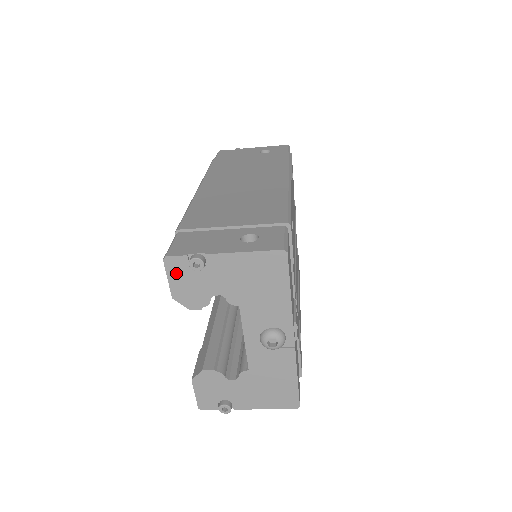
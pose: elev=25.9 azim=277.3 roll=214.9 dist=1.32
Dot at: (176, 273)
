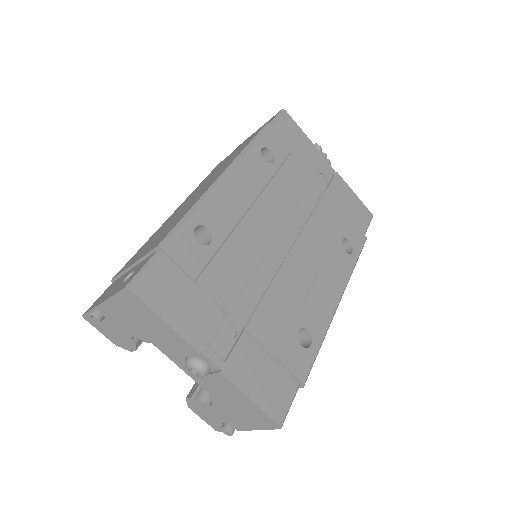
Dot at: (98, 326)
